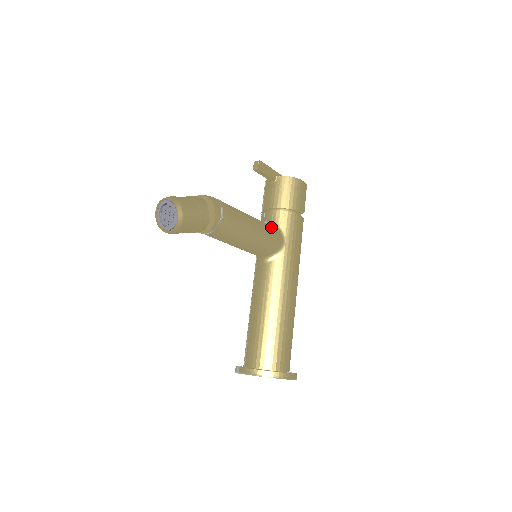
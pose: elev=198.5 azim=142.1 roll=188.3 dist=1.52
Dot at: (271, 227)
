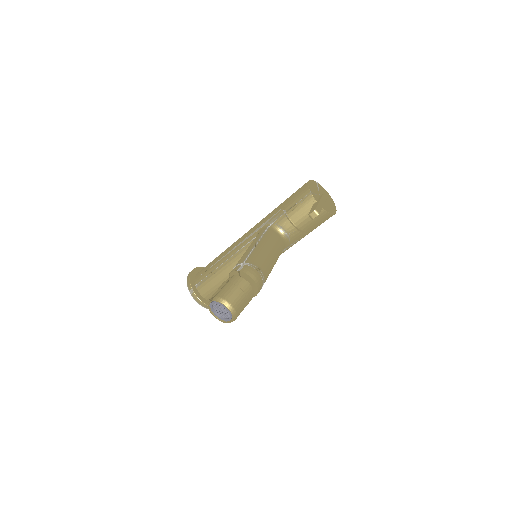
Dot at: (283, 247)
